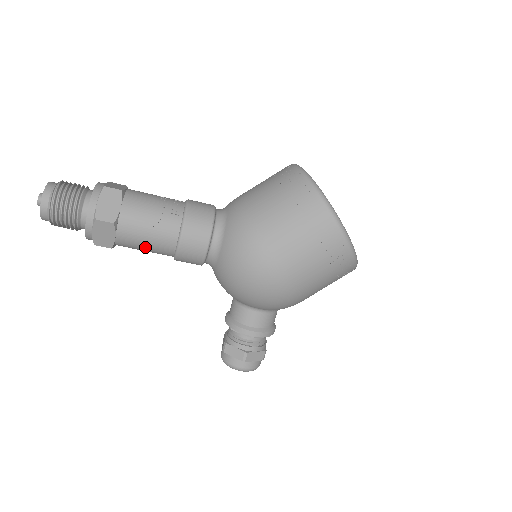
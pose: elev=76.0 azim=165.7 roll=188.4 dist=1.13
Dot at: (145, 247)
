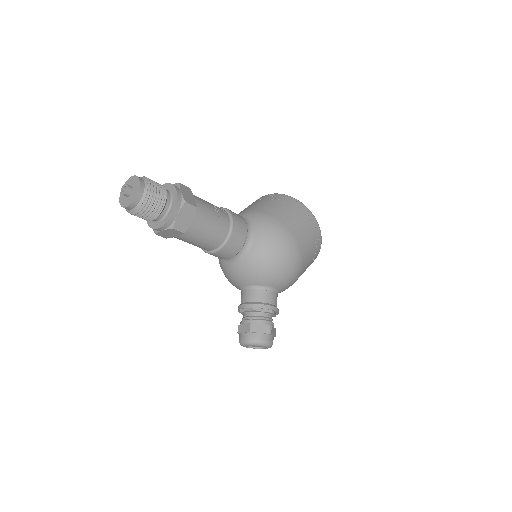
Dot at: (206, 234)
